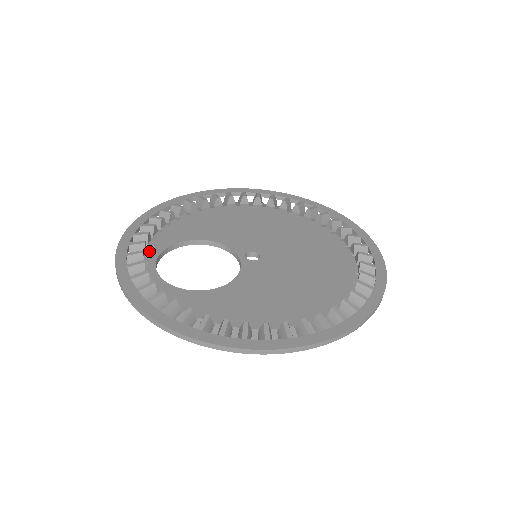
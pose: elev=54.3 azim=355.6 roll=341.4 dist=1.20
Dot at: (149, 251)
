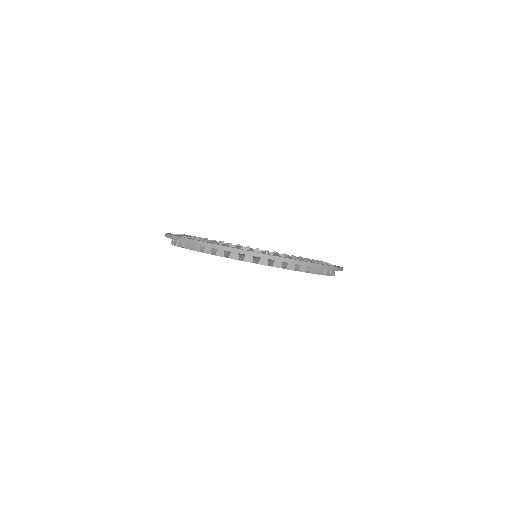
Dot at: occluded
